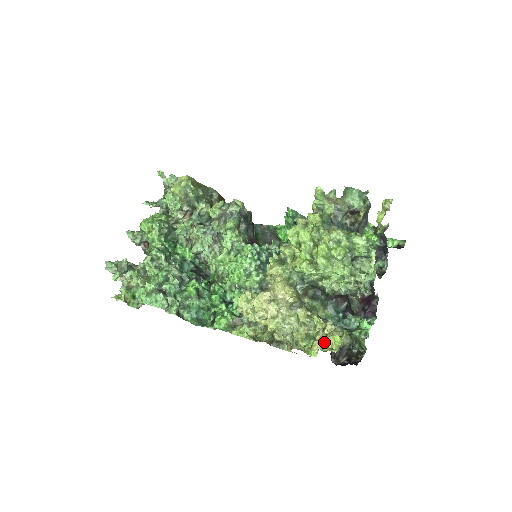
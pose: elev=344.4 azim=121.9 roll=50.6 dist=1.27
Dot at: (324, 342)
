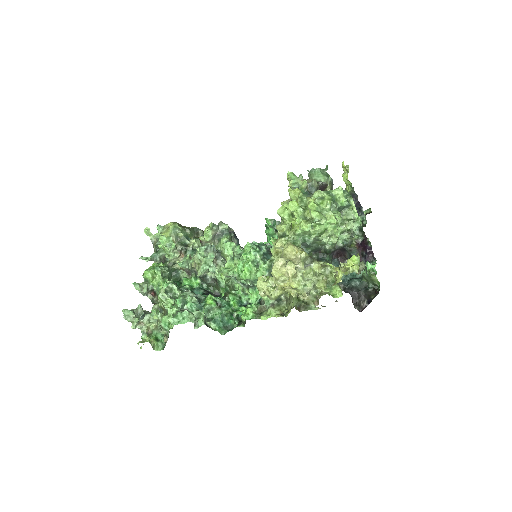
Dot at: (344, 272)
